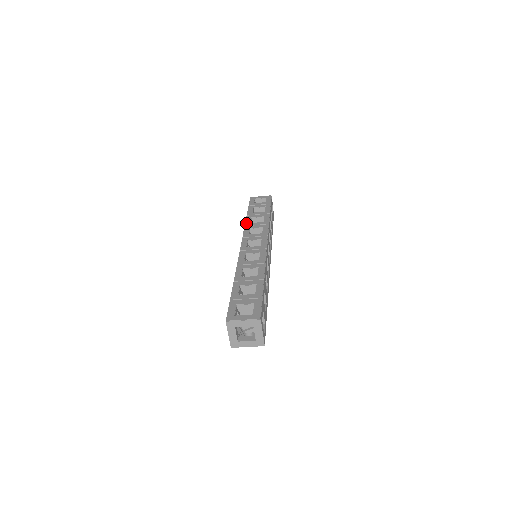
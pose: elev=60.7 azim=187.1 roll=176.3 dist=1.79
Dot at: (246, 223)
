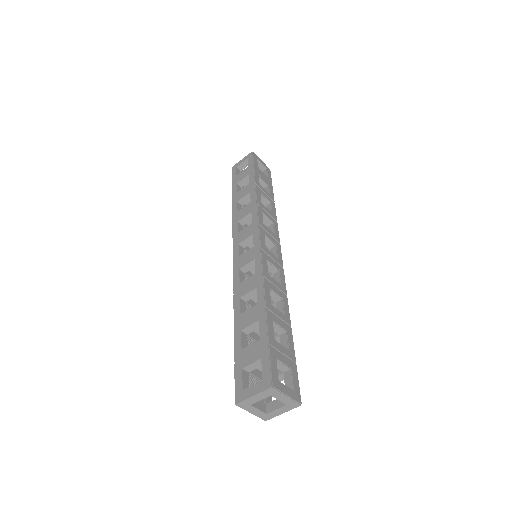
Dot at: (258, 199)
